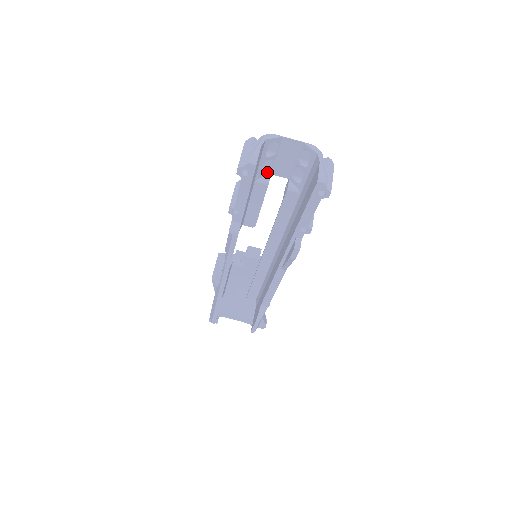
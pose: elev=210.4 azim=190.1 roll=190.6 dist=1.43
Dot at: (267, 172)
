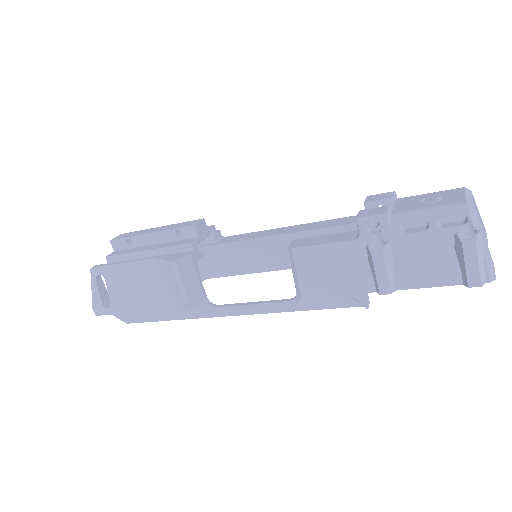
Dot at: occluded
